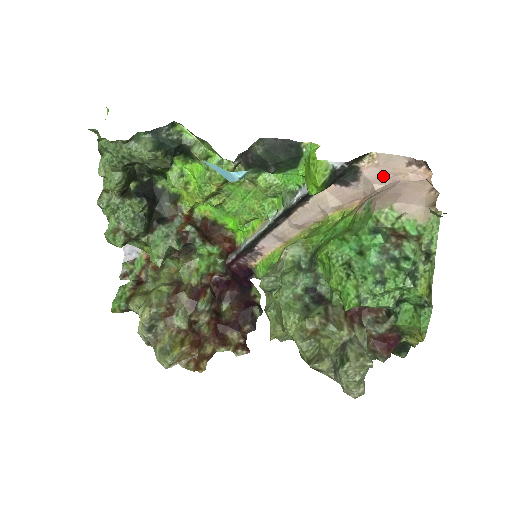
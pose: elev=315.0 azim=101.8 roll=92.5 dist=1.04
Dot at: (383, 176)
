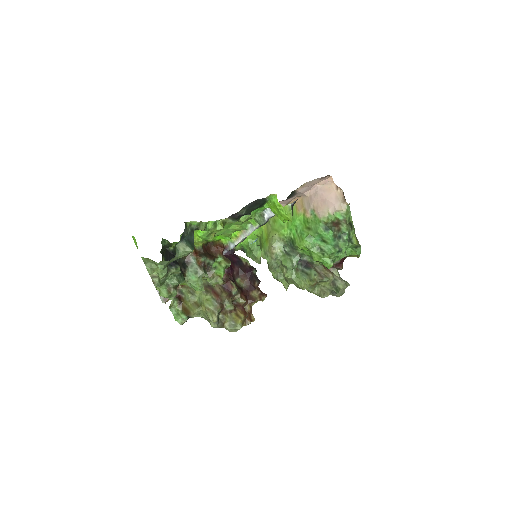
Dot at: (308, 188)
